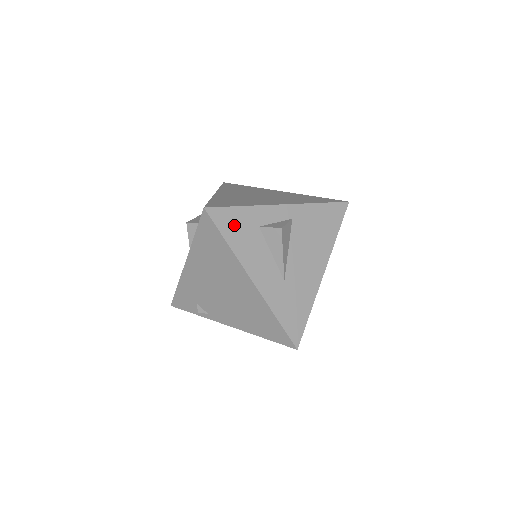
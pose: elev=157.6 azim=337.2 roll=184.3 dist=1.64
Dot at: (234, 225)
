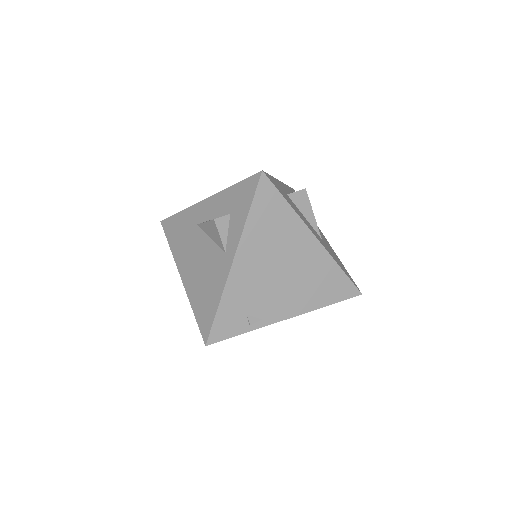
Dot at: (280, 190)
